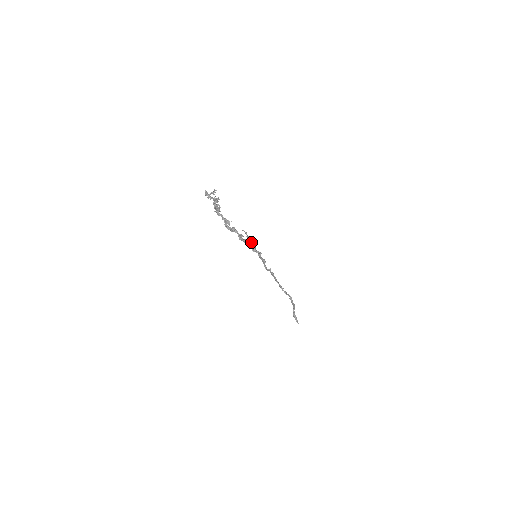
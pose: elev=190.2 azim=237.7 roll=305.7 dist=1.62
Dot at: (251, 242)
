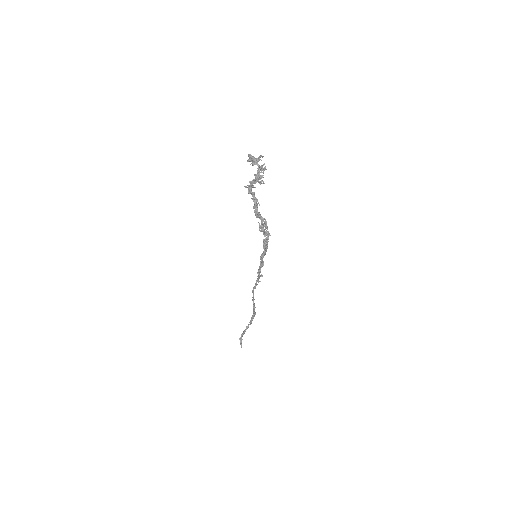
Dot at: (269, 235)
